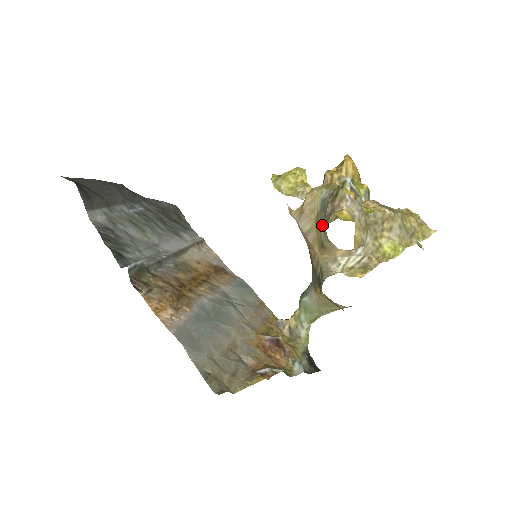
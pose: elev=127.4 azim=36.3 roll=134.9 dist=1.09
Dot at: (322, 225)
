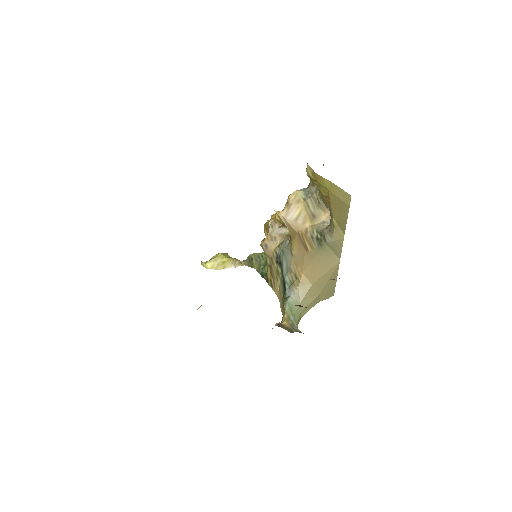
Dot at: (311, 201)
